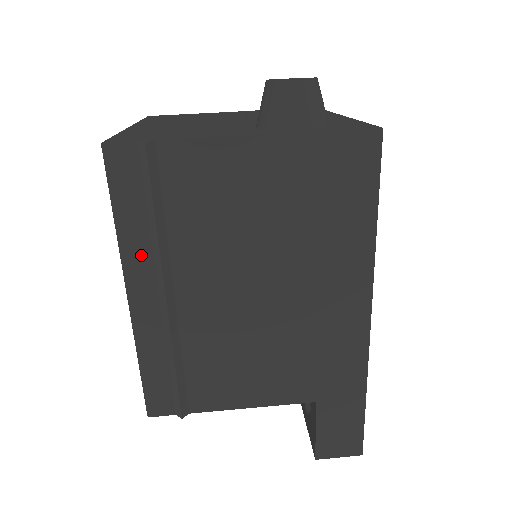
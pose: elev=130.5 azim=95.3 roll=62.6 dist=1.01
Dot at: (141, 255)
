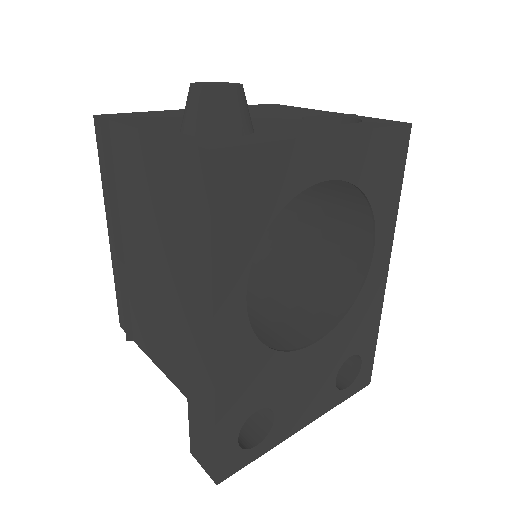
Dot at: occluded
